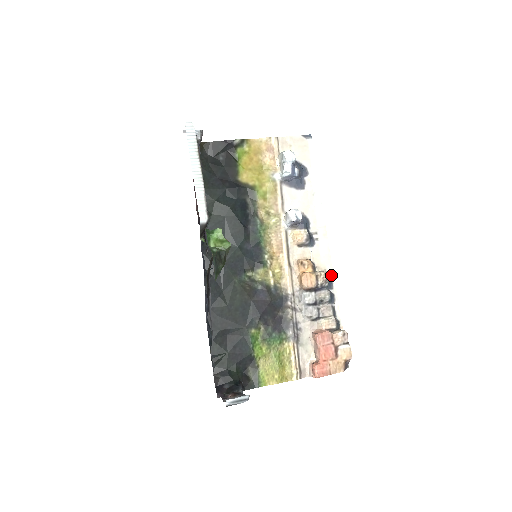
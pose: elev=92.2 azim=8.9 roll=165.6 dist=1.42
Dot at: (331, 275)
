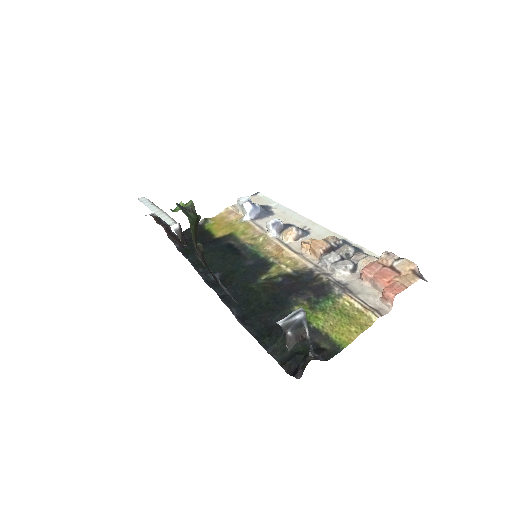
Dot at: (342, 239)
